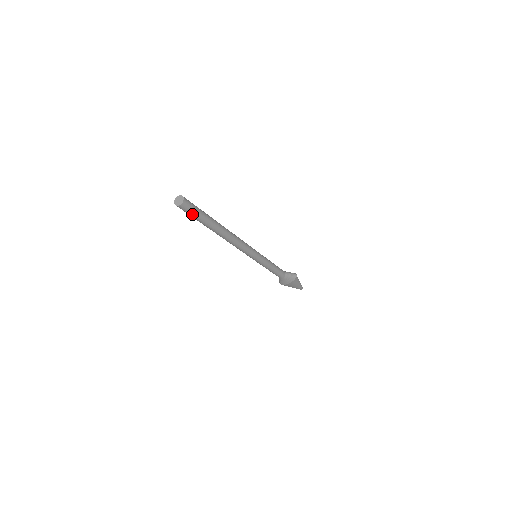
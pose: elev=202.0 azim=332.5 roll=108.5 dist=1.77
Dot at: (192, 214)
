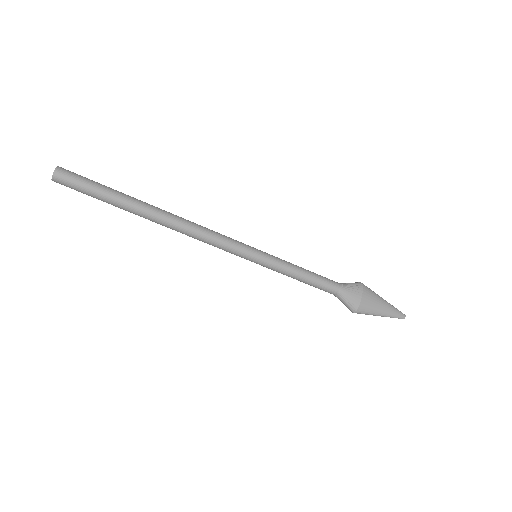
Dot at: (84, 184)
